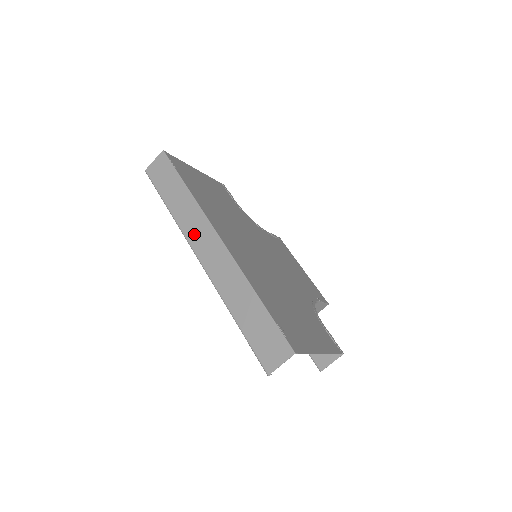
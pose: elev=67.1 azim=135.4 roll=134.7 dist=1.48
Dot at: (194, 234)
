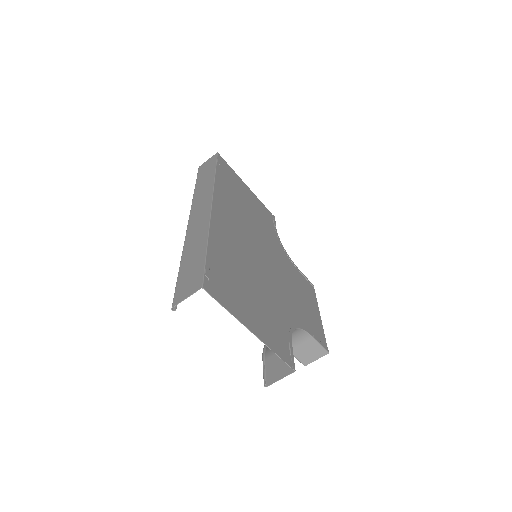
Dot at: (198, 203)
